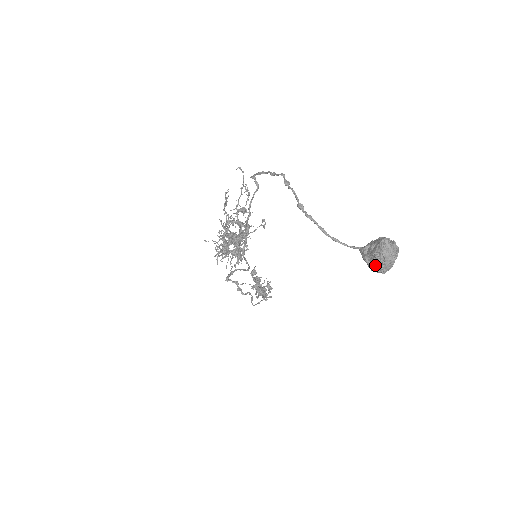
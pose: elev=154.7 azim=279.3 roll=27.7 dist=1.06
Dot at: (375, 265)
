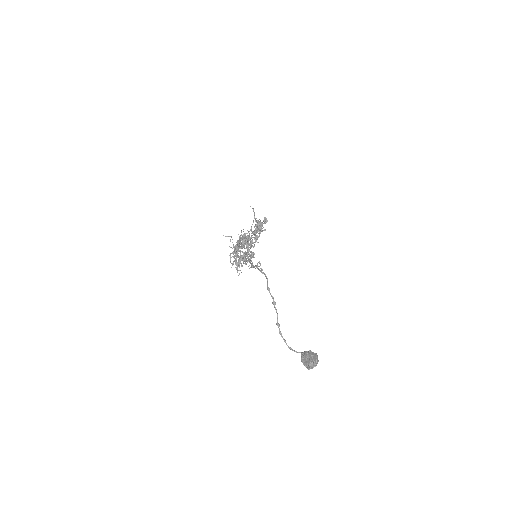
Dot at: (305, 366)
